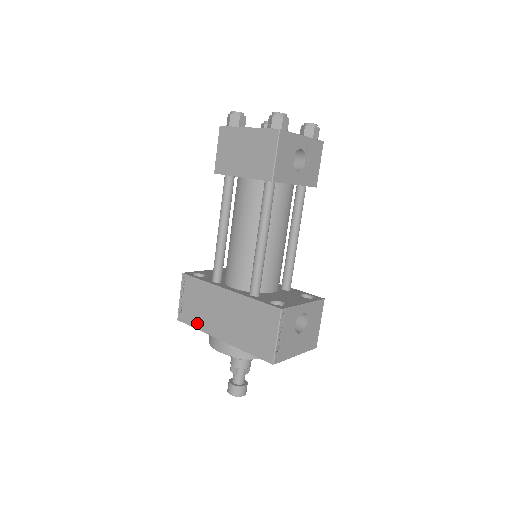
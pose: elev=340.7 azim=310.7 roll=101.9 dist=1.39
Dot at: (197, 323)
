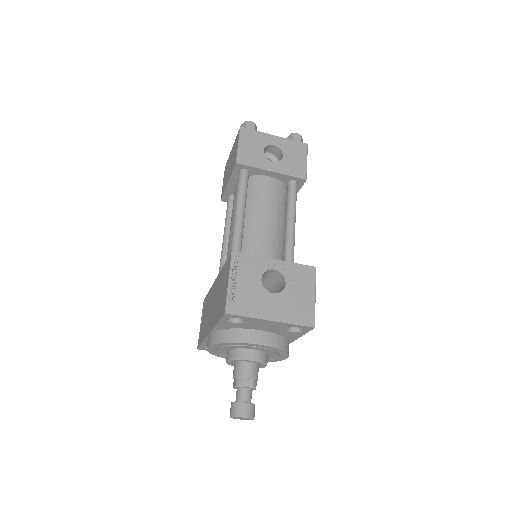
Dot at: (203, 336)
